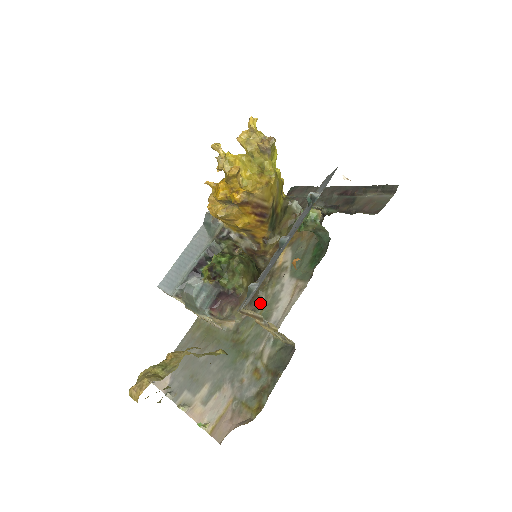
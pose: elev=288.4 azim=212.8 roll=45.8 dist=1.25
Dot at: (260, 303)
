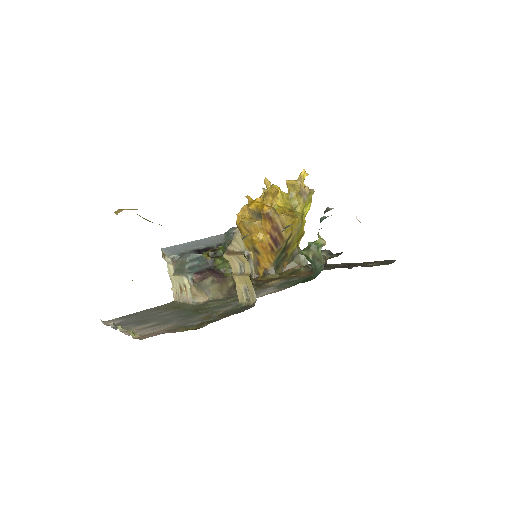
Dot at: occluded
